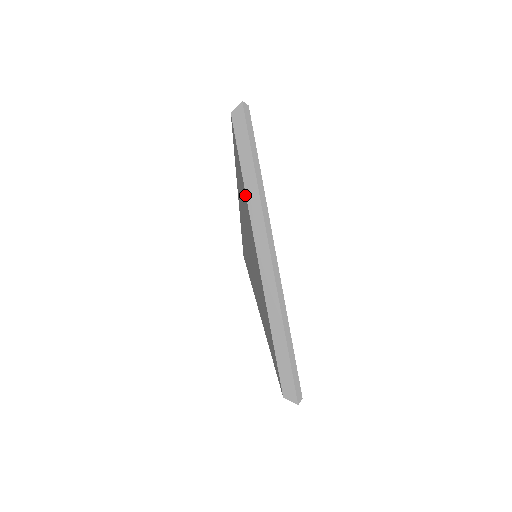
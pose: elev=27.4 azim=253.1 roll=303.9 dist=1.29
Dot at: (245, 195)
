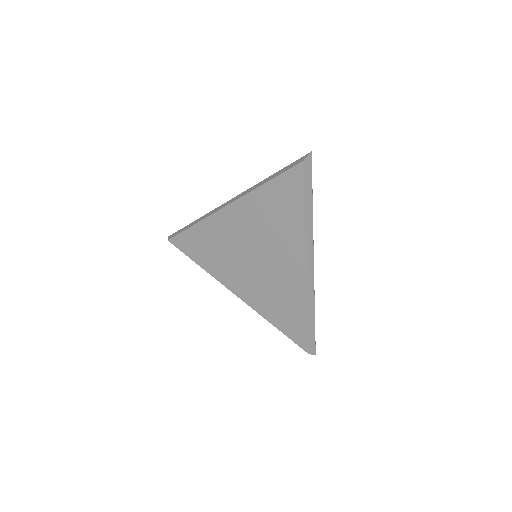
Dot at: (302, 223)
